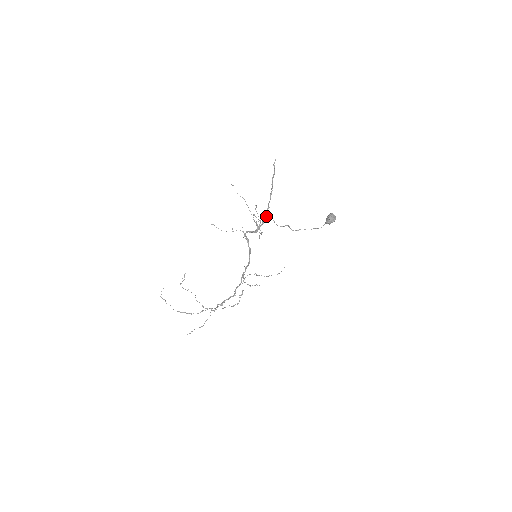
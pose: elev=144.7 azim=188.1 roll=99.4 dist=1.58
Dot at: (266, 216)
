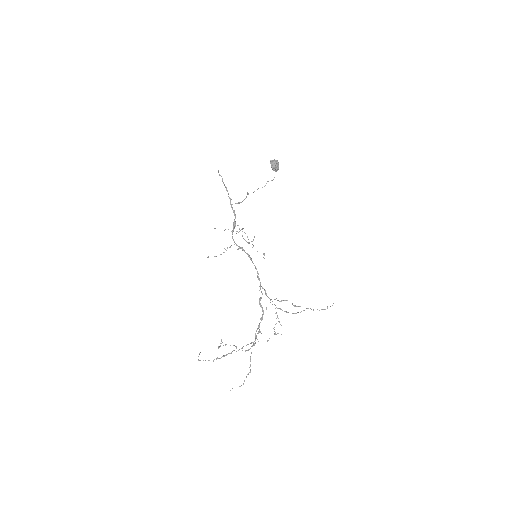
Dot at: (231, 205)
